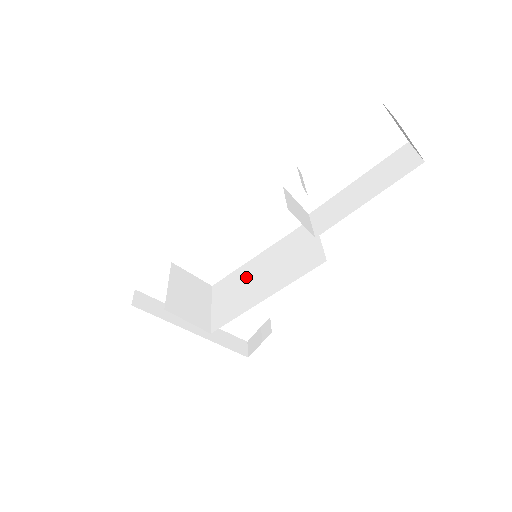
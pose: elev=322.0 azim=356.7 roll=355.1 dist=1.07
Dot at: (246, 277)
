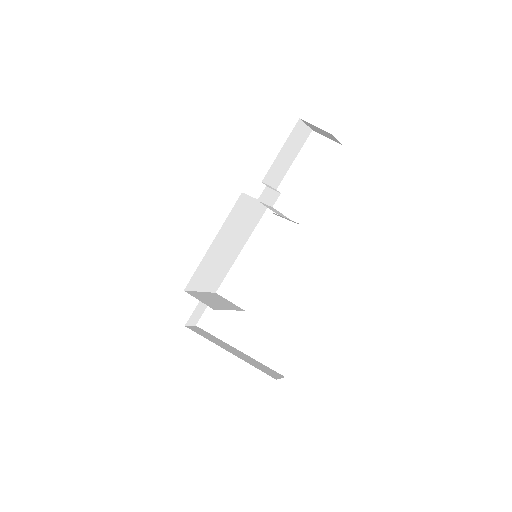
Dot at: occluded
